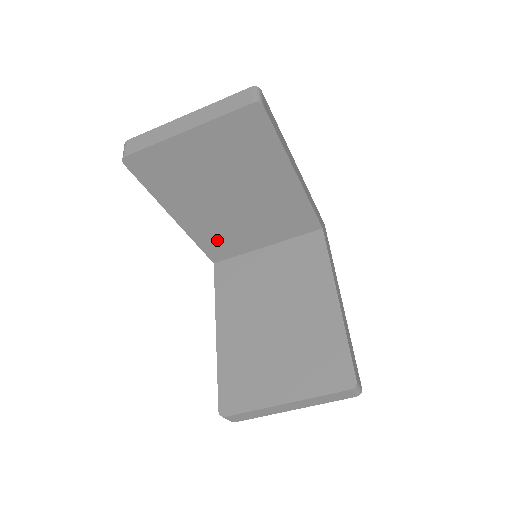
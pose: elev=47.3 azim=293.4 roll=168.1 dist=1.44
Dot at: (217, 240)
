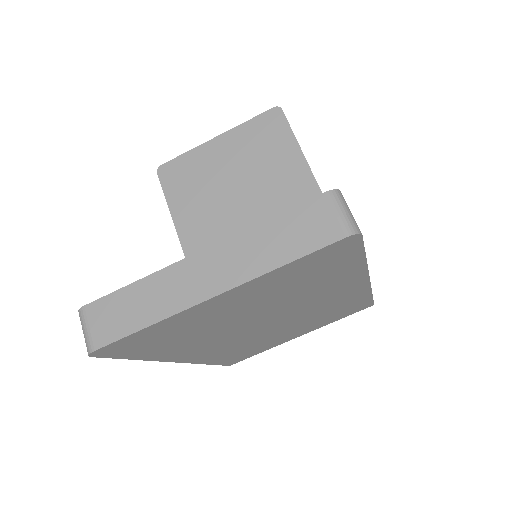
Dot at: occluded
